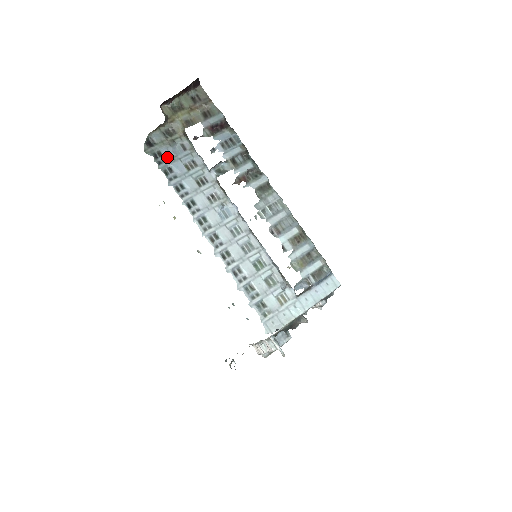
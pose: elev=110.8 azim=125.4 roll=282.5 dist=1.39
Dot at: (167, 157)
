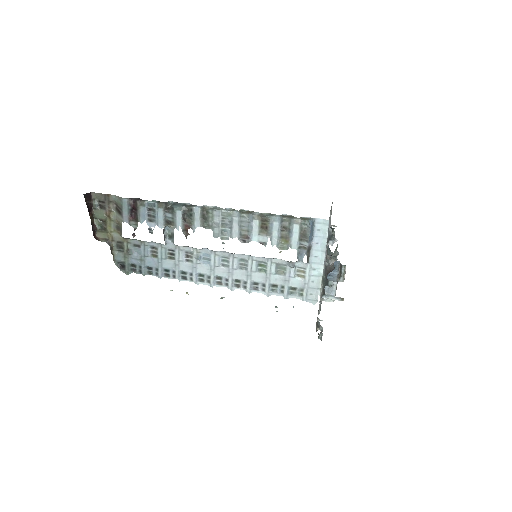
Dot at: (138, 263)
